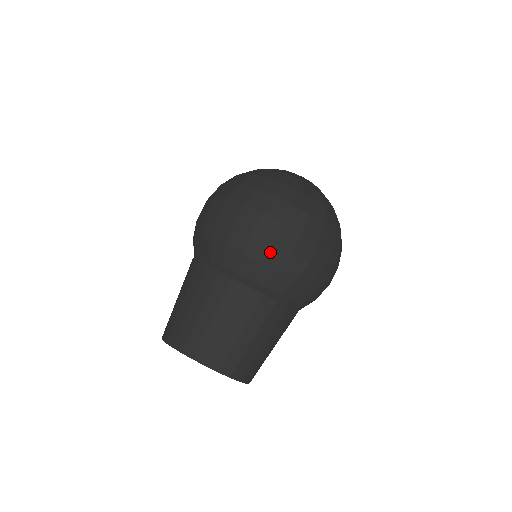
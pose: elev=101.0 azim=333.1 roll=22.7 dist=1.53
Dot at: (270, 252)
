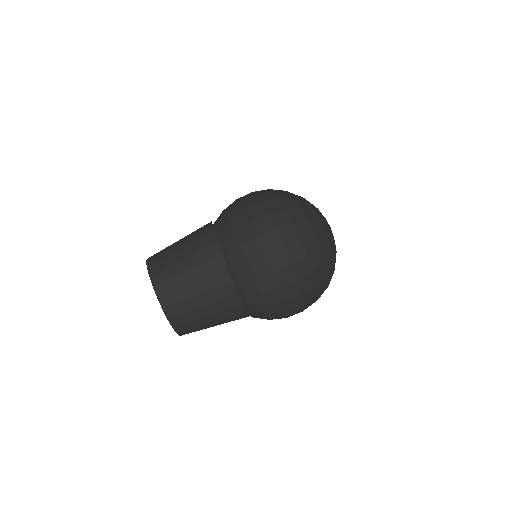
Dot at: (272, 292)
